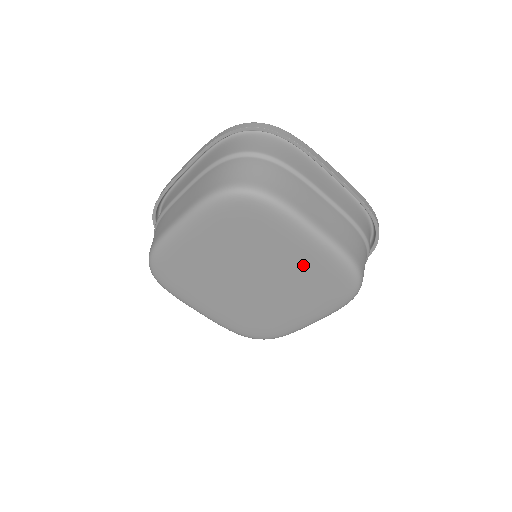
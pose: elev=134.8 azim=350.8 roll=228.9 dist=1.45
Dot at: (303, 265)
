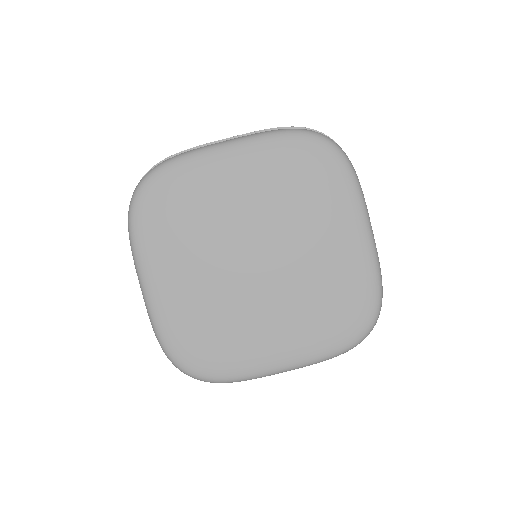
Dot at: (332, 263)
